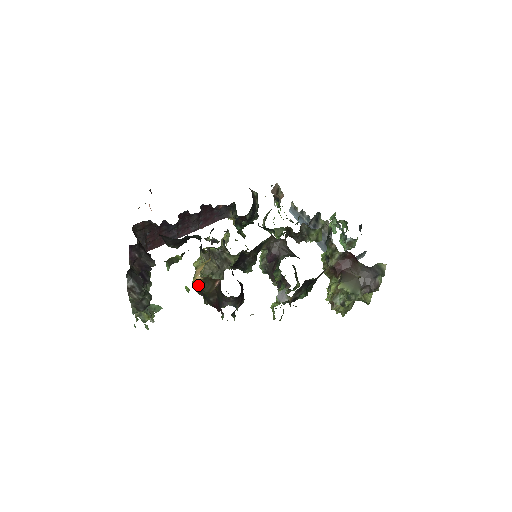
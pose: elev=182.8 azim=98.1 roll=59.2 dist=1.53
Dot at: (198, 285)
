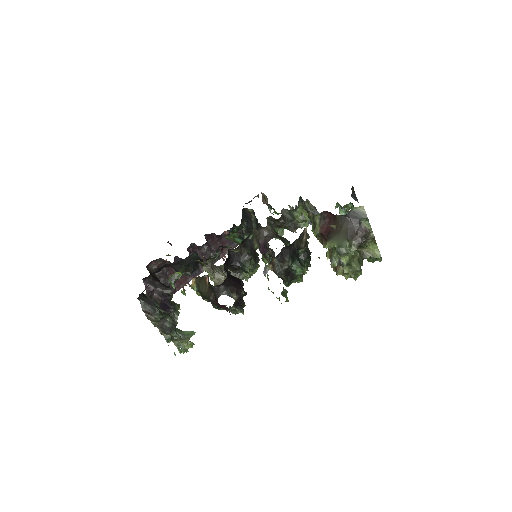
Dot at: (196, 289)
